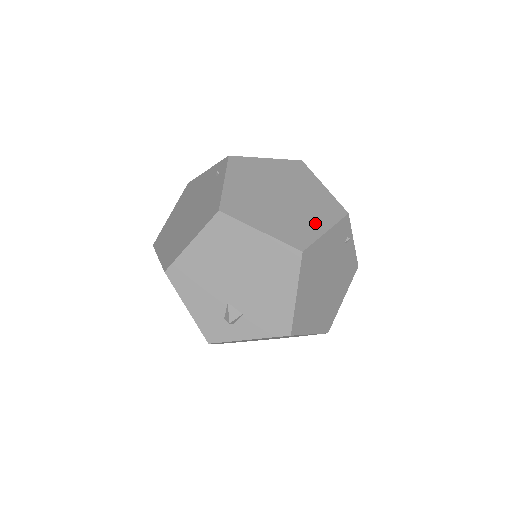
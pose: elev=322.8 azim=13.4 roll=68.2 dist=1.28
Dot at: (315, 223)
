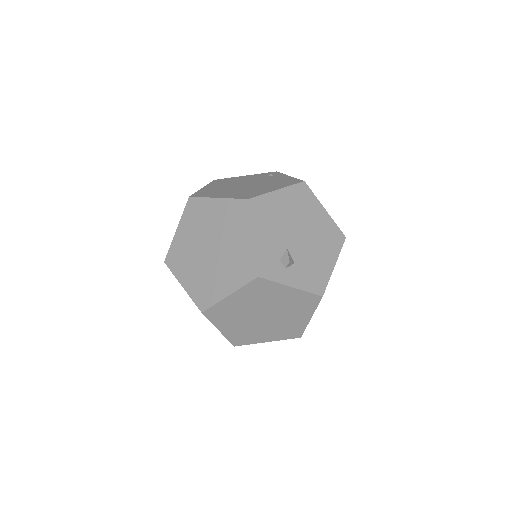
Dot at: occluded
